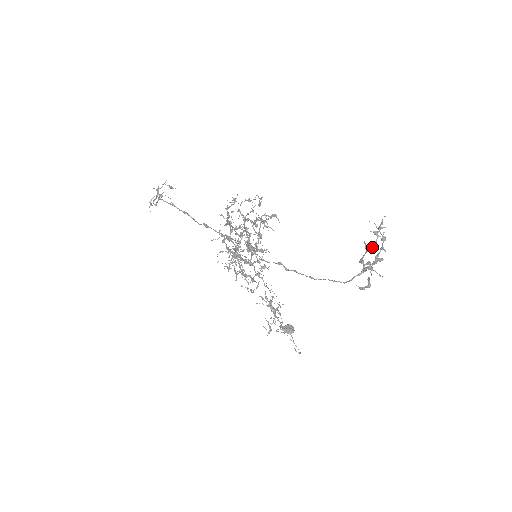
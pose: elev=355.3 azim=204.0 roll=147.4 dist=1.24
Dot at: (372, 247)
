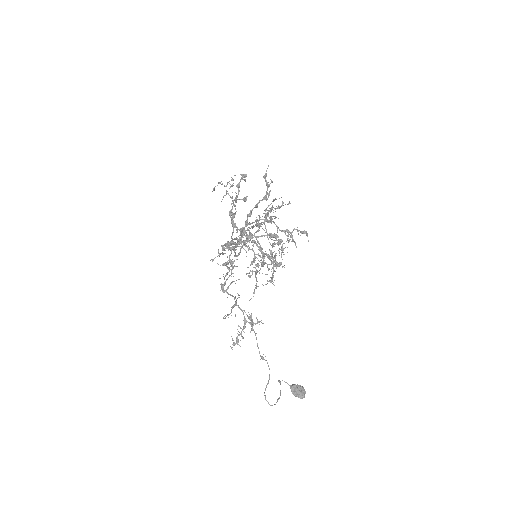
Dot at: (238, 194)
